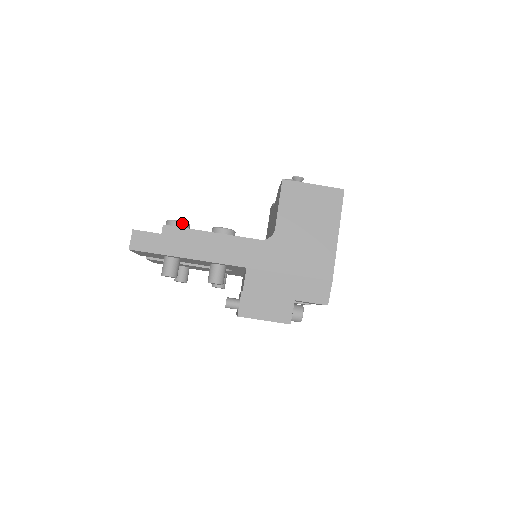
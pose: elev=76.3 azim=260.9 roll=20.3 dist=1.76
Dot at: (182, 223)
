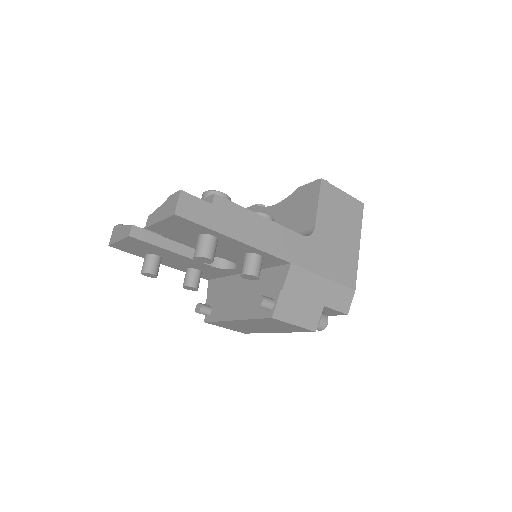
Dot at: (229, 198)
